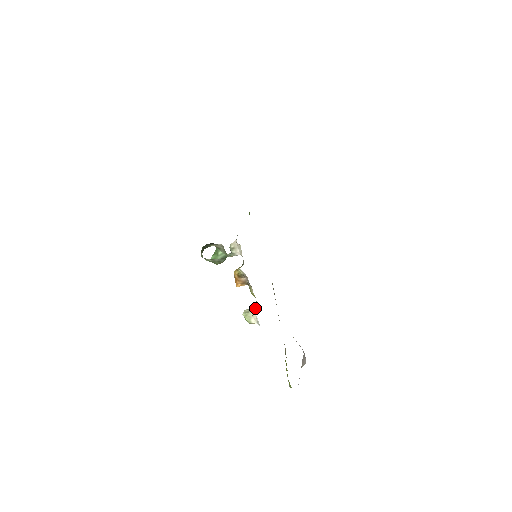
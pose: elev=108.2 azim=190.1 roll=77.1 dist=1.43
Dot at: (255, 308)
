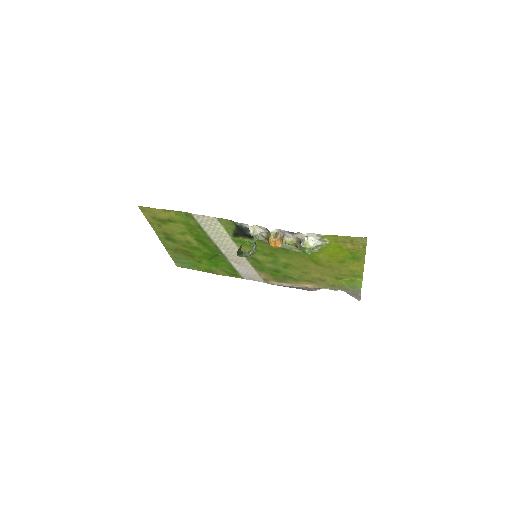
Dot at: (303, 238)
